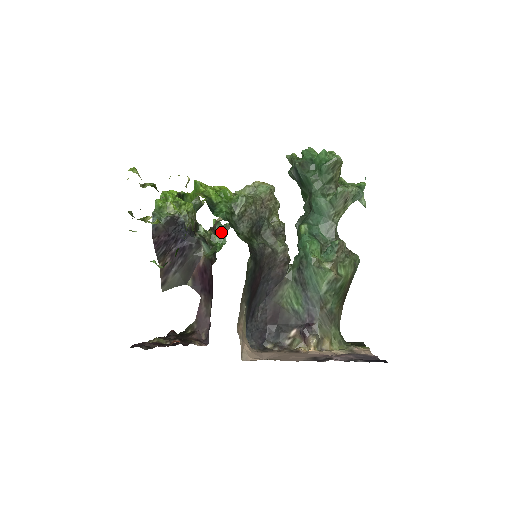
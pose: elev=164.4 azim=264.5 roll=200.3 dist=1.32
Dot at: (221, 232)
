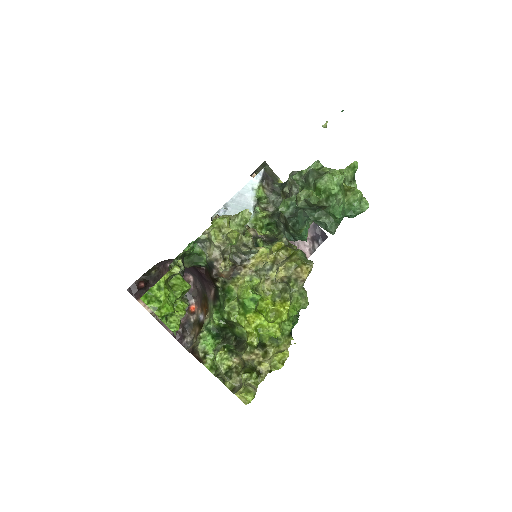
Dot at: occluded
